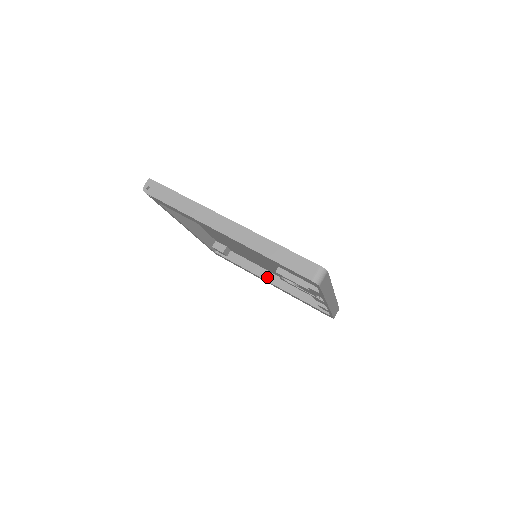
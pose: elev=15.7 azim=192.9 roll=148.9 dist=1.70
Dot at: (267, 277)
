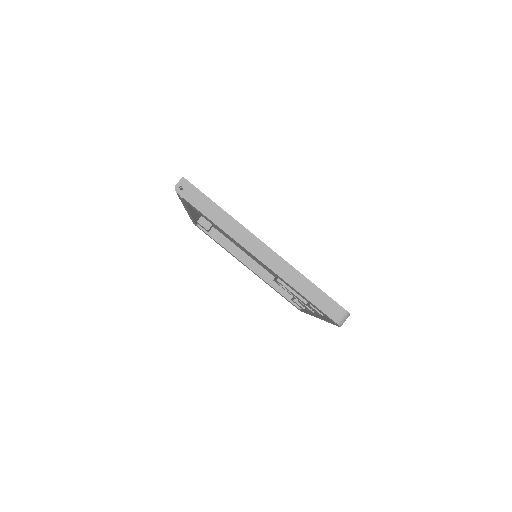
Dot at: (246, 262)
